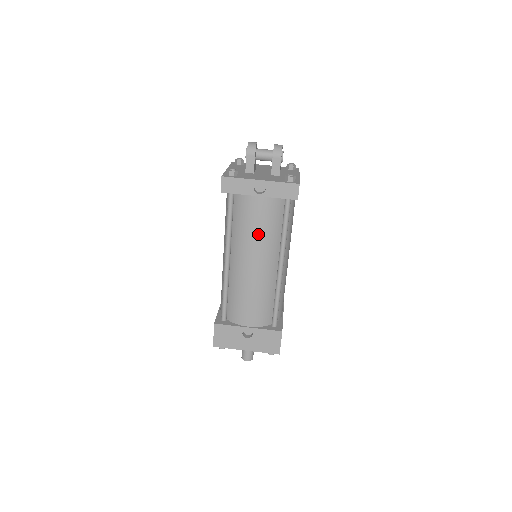
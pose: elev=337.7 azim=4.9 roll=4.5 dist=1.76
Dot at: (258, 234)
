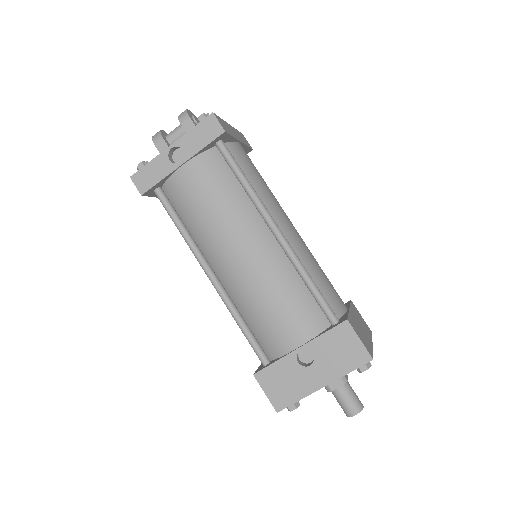
Dot at: (215, 210)
